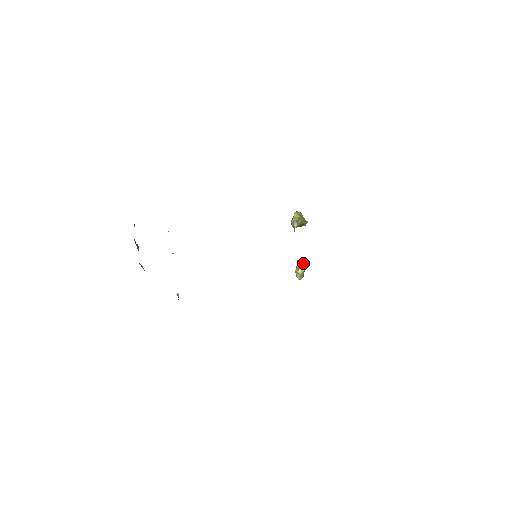
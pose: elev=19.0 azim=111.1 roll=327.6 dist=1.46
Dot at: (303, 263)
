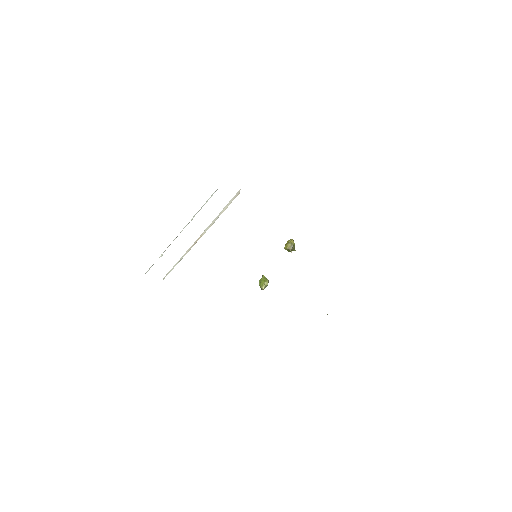
Dot at: occluded
